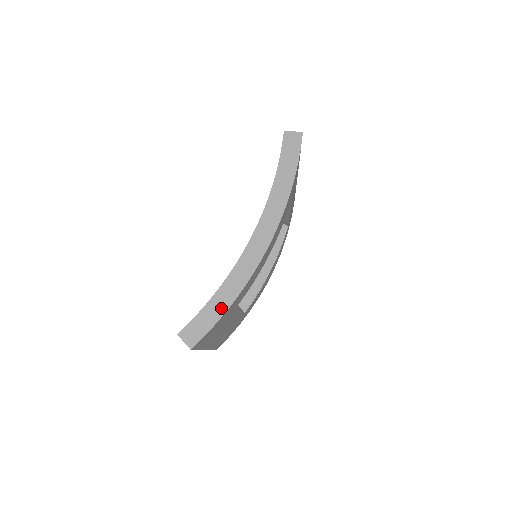
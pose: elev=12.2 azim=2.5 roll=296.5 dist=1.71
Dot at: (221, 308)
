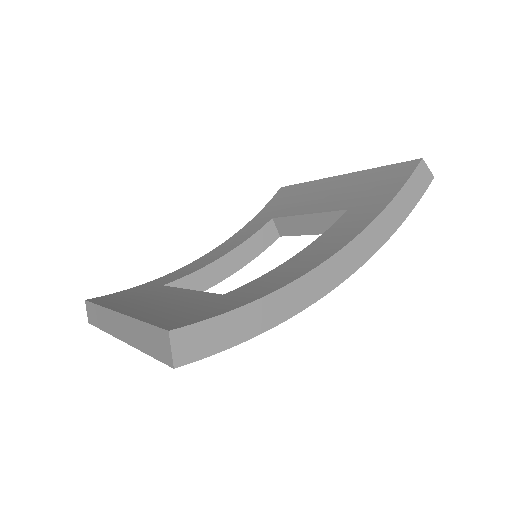
Dot at: (249, 329)
